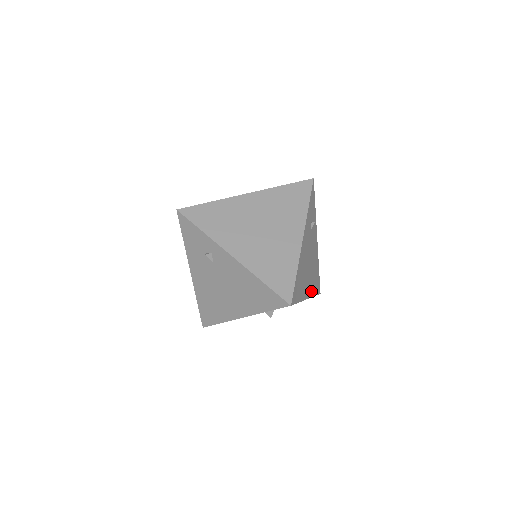
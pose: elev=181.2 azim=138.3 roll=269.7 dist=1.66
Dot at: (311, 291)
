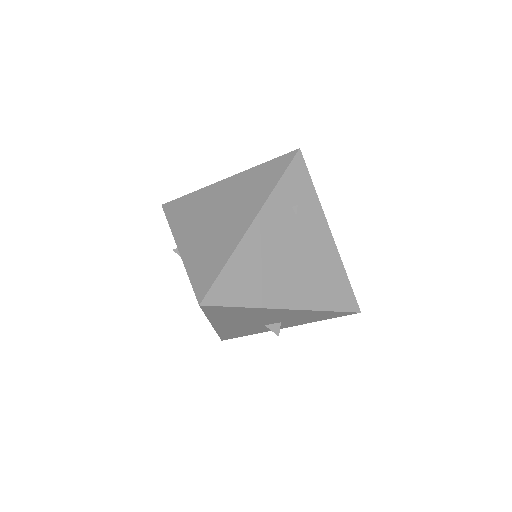
Dot at: (306, 301)
